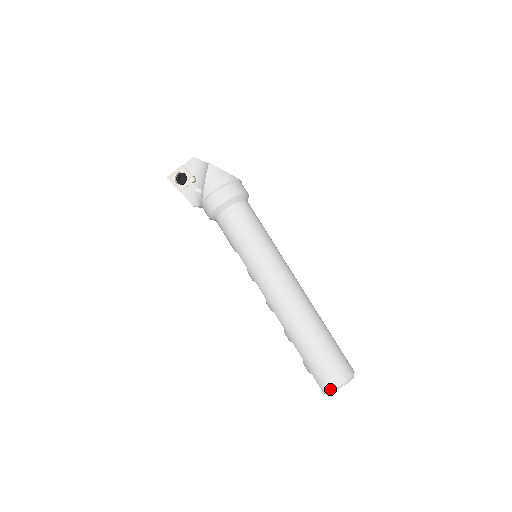
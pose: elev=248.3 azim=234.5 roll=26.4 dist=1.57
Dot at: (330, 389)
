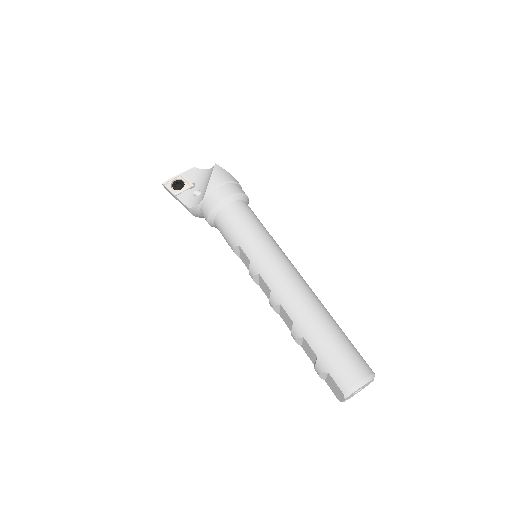
Dot at: (353, 385)
